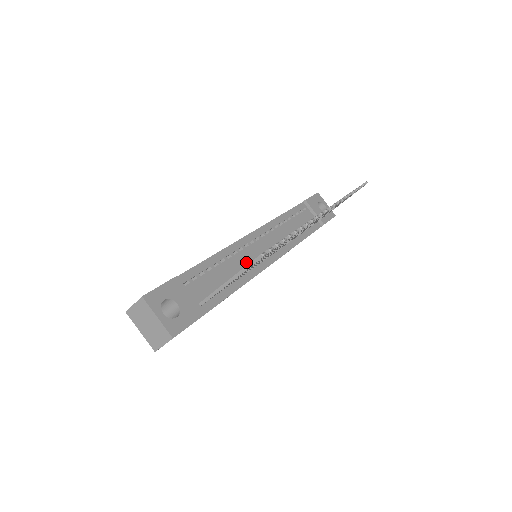
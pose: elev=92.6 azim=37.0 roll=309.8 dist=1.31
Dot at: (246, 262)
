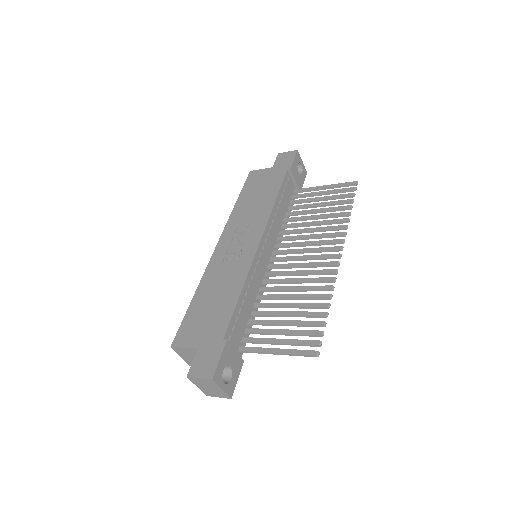
Dot at: (258, 282)
